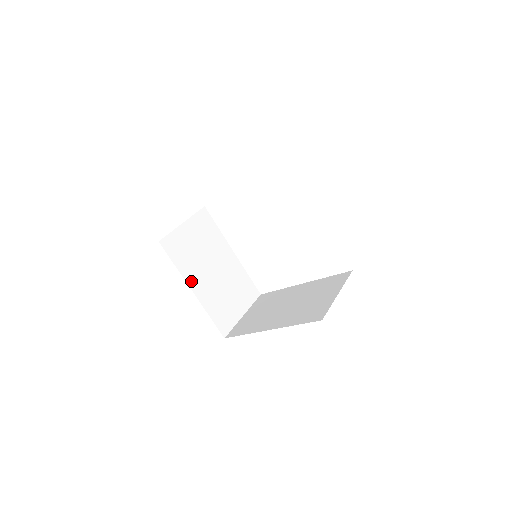
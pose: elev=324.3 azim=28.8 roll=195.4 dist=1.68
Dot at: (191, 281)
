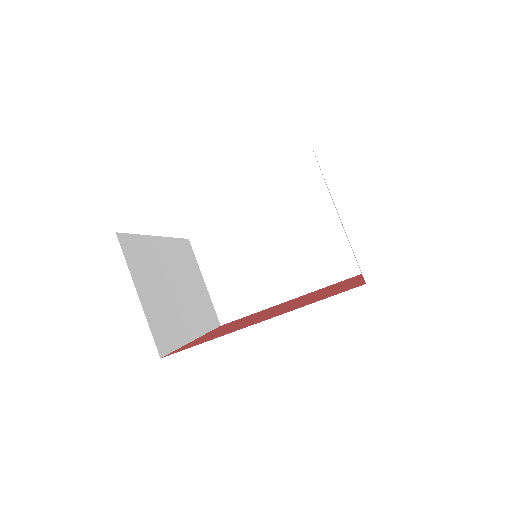
Dot at: (188, 333)
